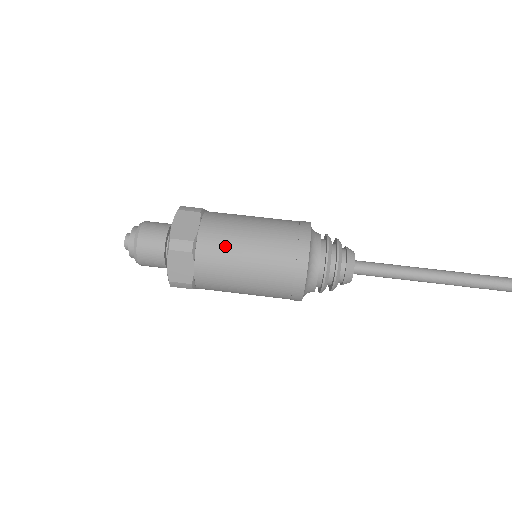
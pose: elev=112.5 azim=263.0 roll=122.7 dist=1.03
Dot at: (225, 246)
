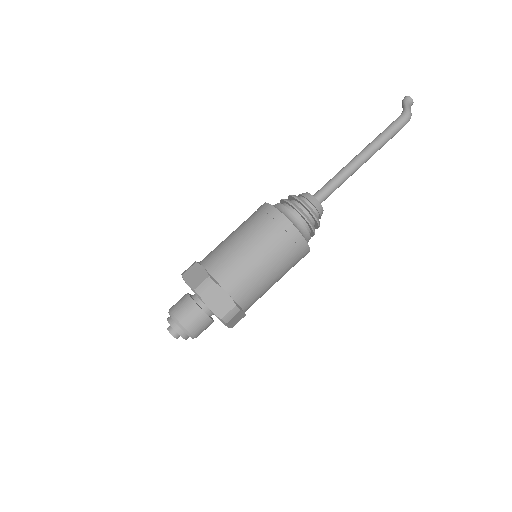
Dot at: (230, 260)
